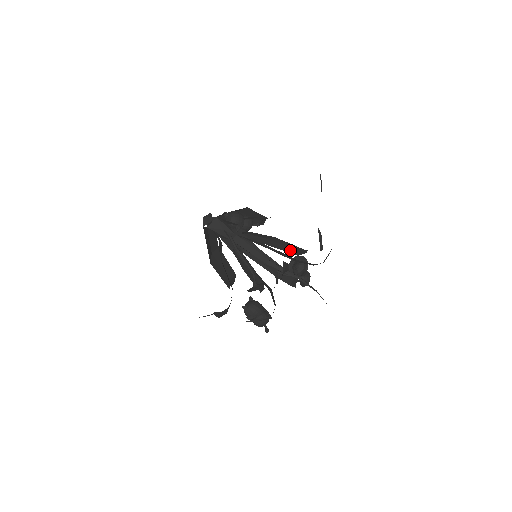
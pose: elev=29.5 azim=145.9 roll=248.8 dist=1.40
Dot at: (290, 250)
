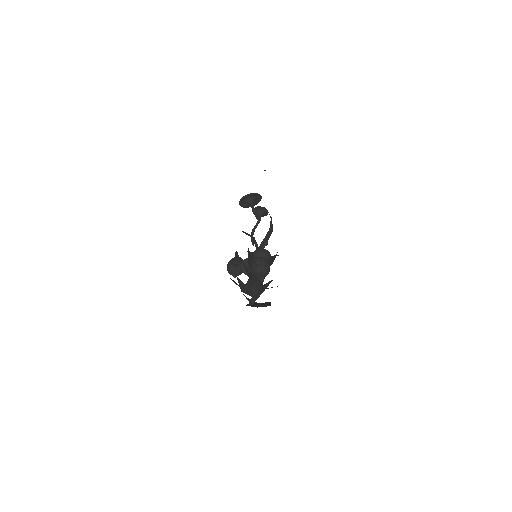
Dot at: occluded
